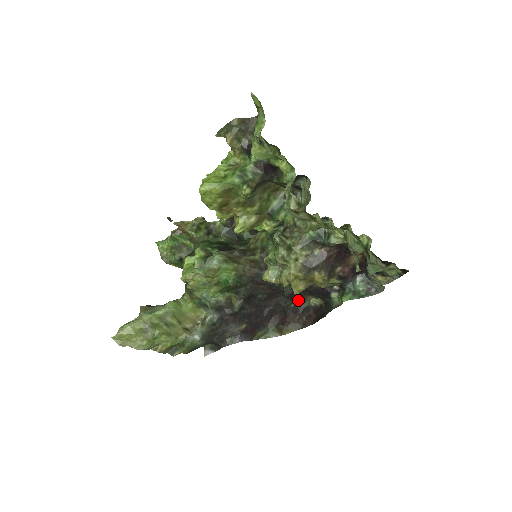
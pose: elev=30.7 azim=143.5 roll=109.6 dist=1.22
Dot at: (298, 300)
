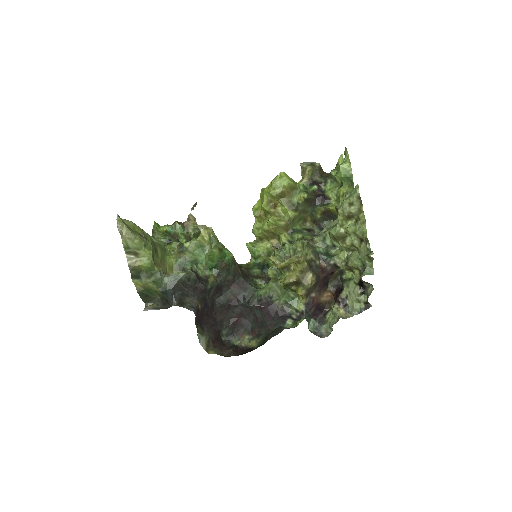
Dot at: (232, 336)
